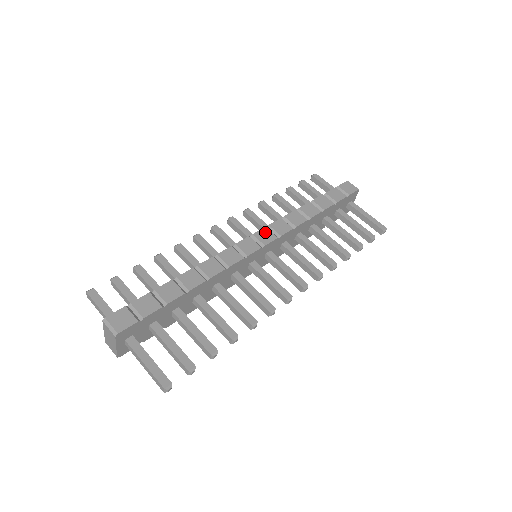
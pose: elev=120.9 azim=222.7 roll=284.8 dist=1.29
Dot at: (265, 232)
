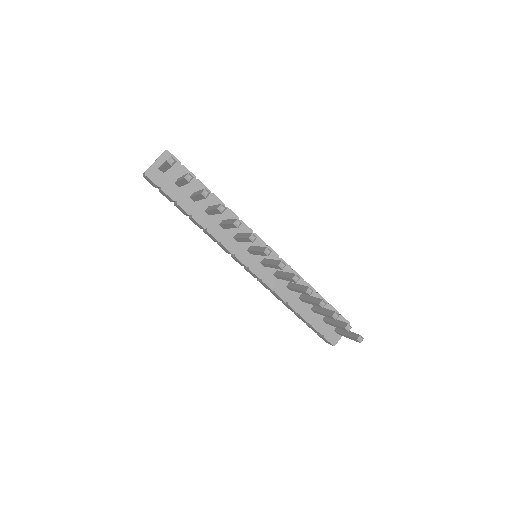
Dot at: occluded
